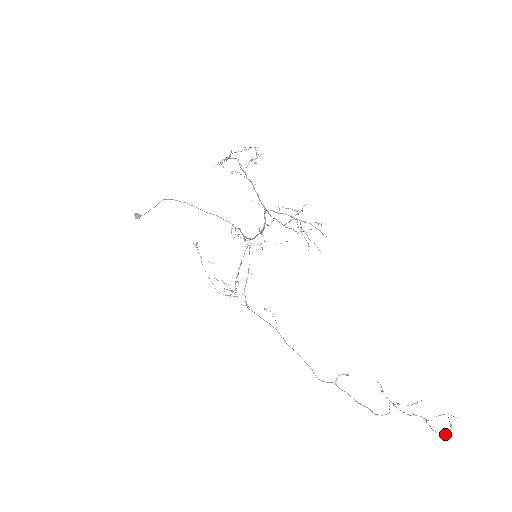
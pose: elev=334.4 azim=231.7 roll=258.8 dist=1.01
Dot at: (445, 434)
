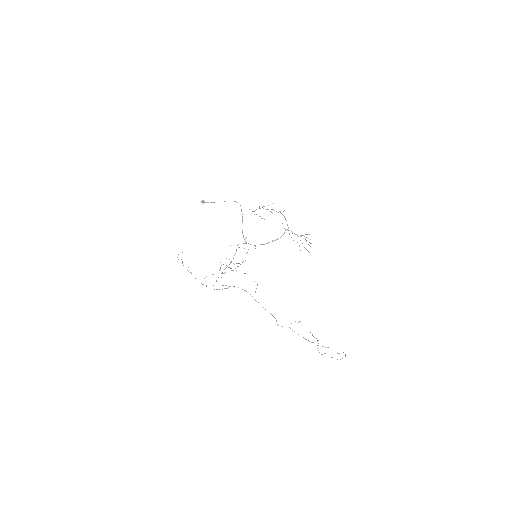
Dot at: occluded
